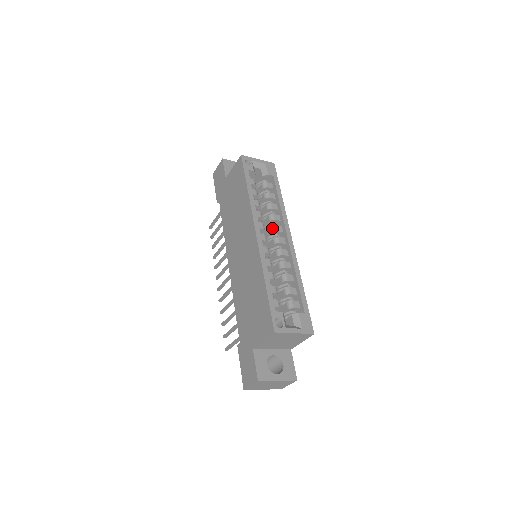
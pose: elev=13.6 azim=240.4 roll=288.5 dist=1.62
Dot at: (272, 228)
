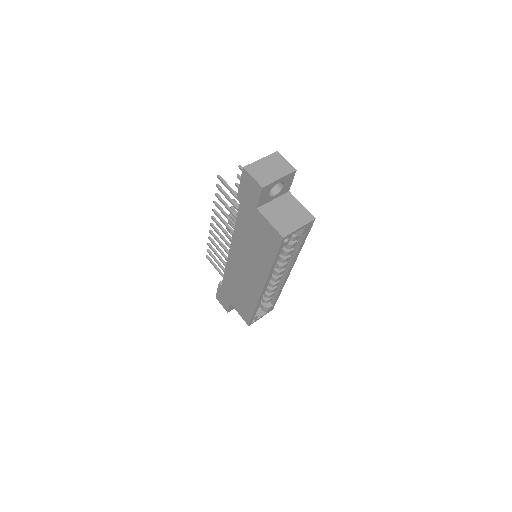
Dot at: (279, 267)
